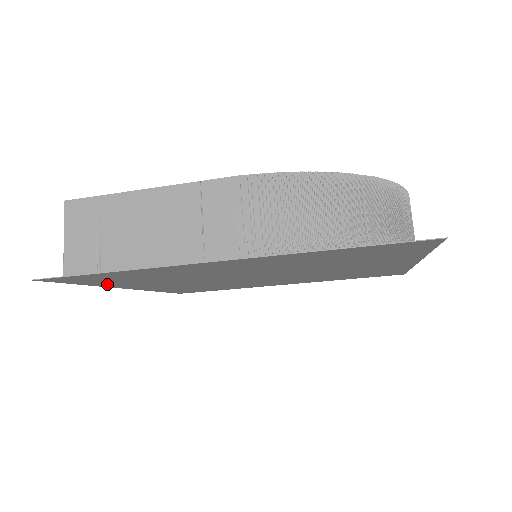
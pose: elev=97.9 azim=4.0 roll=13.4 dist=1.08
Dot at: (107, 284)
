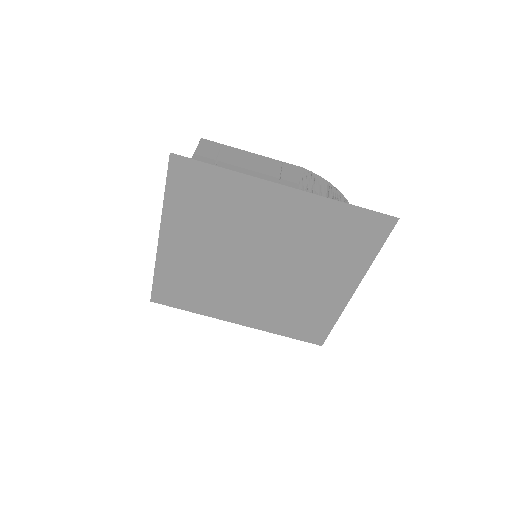
Dot at: (174, 206)
